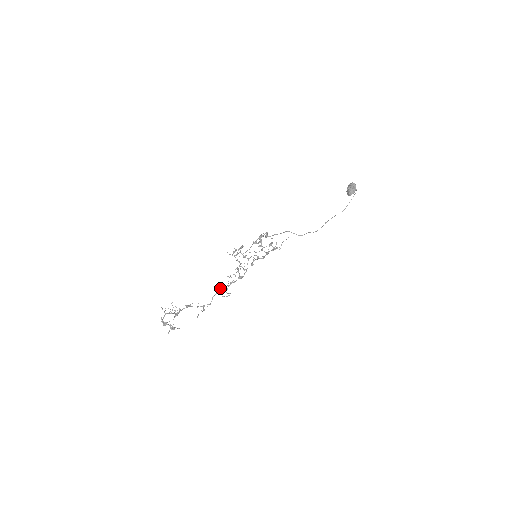
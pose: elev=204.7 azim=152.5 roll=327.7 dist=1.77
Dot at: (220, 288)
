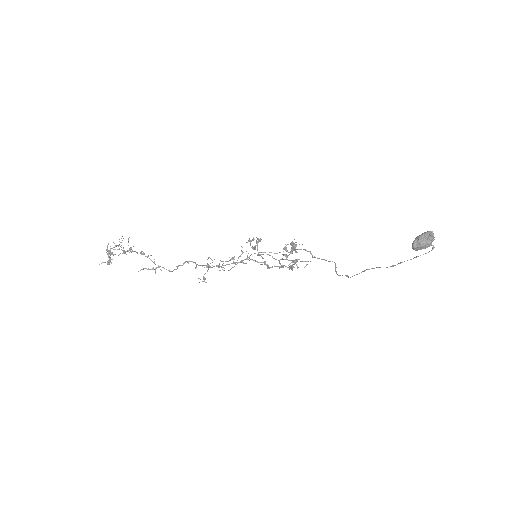
Dot at: occluded
